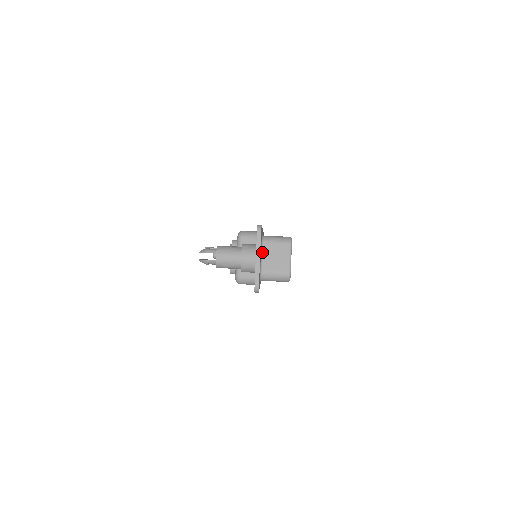
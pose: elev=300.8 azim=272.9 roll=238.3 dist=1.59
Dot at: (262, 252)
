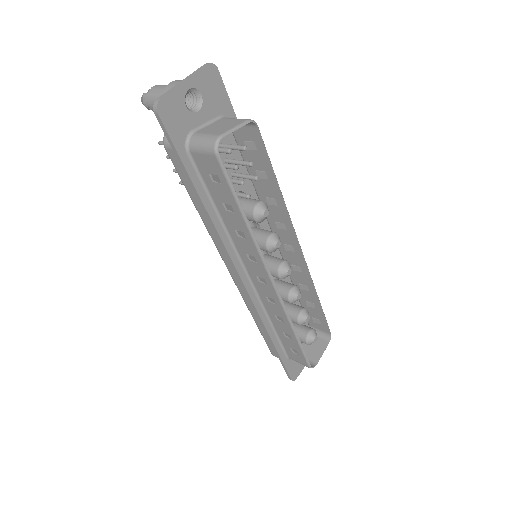
Dot at: (212, 123)
